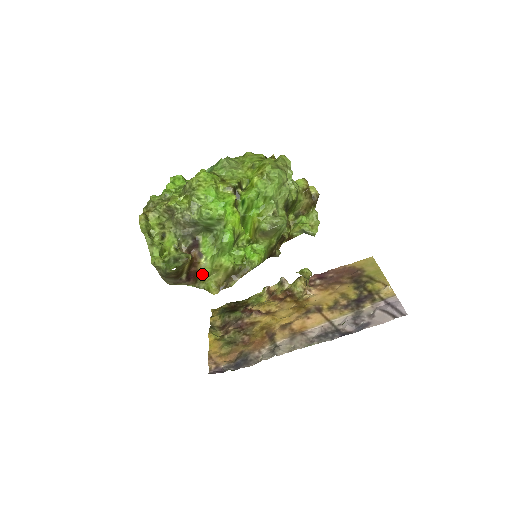
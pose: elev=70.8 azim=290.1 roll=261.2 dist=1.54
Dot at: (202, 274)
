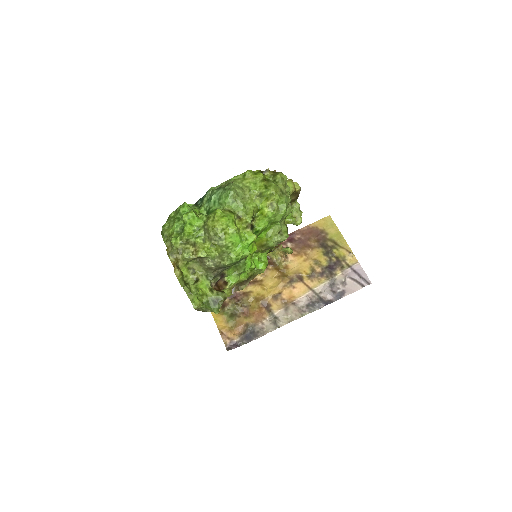
Dot at: occluded
